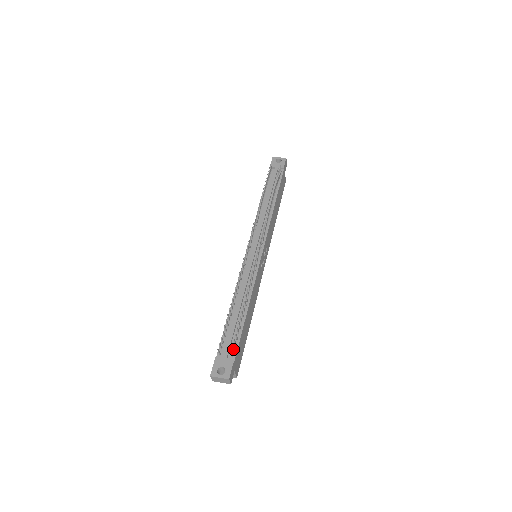
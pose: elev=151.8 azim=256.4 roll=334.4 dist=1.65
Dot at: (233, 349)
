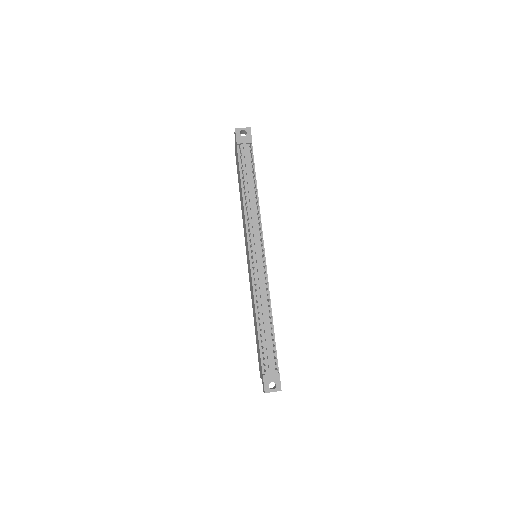
Dot at: occluded
